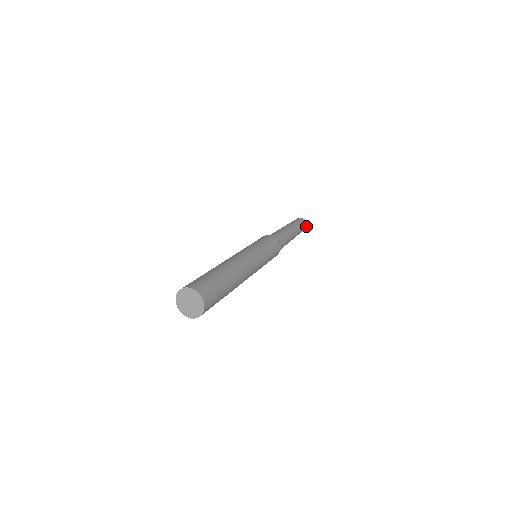
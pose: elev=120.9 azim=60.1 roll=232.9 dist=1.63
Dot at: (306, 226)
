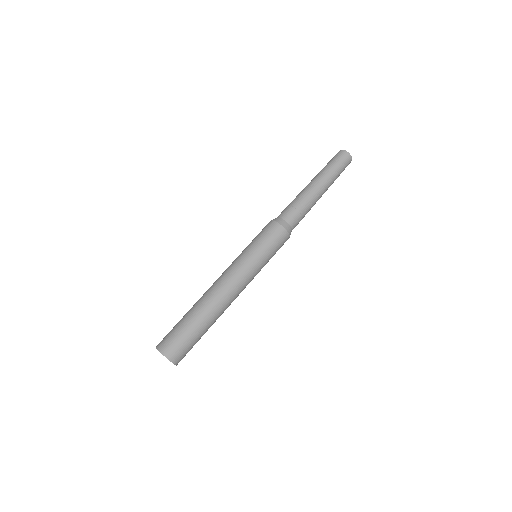
Dot at: occluded
